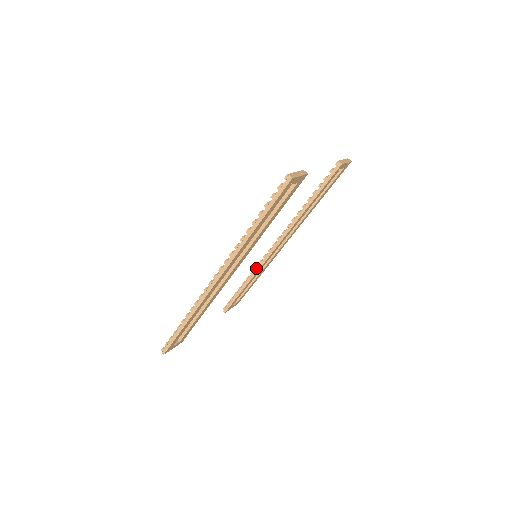
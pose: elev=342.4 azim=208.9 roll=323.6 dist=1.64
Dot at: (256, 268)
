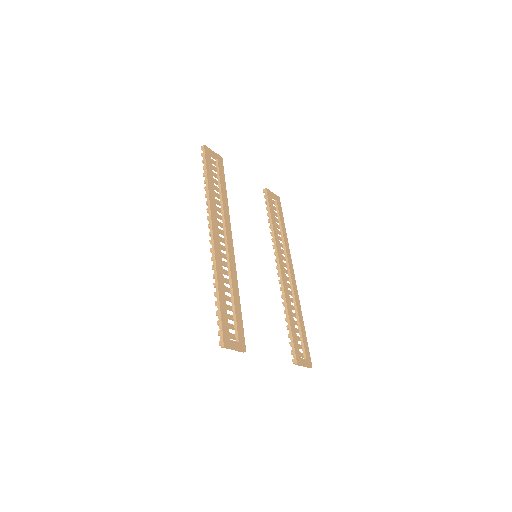
Dot at: (282, 296)
